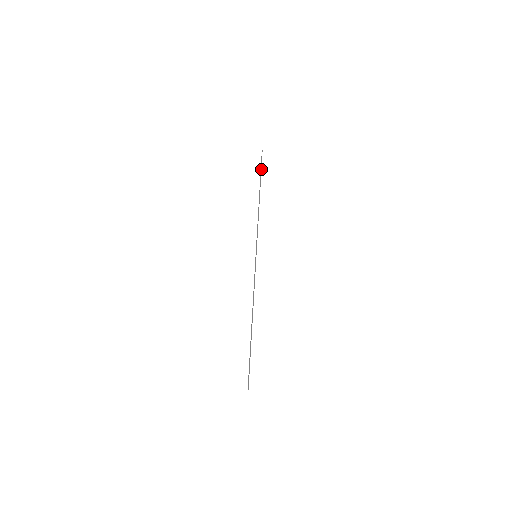
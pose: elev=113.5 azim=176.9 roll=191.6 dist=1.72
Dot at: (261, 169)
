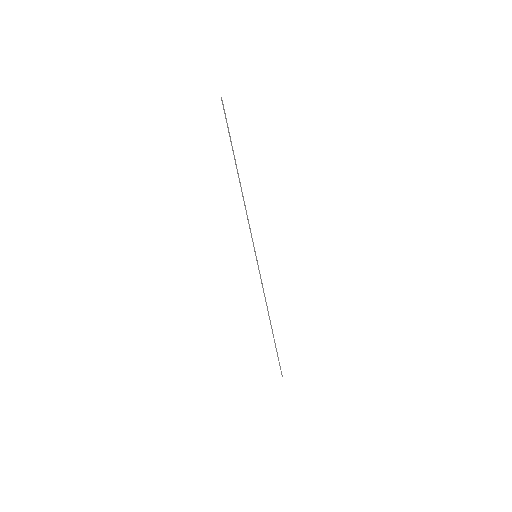
Dot at: (229, 132)
